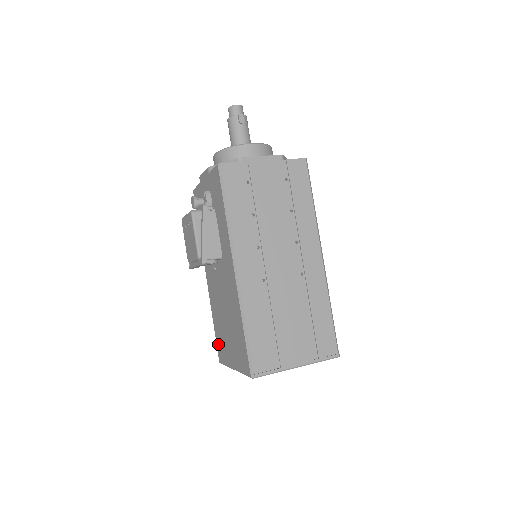
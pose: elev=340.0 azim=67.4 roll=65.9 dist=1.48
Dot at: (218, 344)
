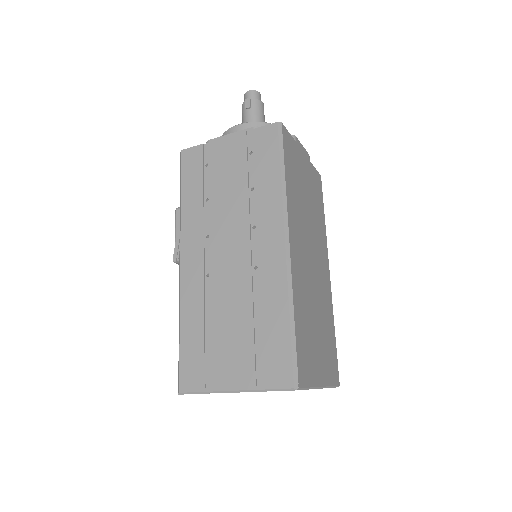
Dot at: occluded
